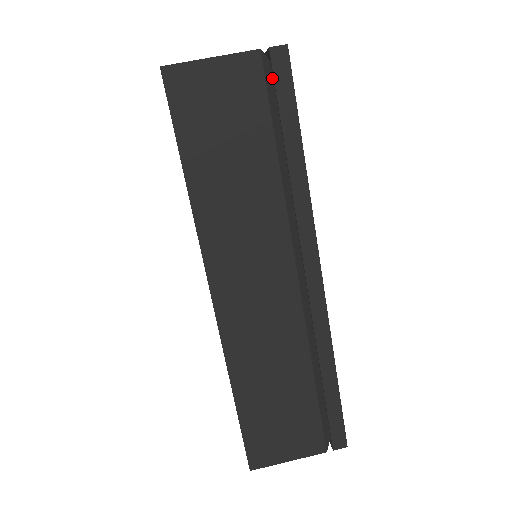
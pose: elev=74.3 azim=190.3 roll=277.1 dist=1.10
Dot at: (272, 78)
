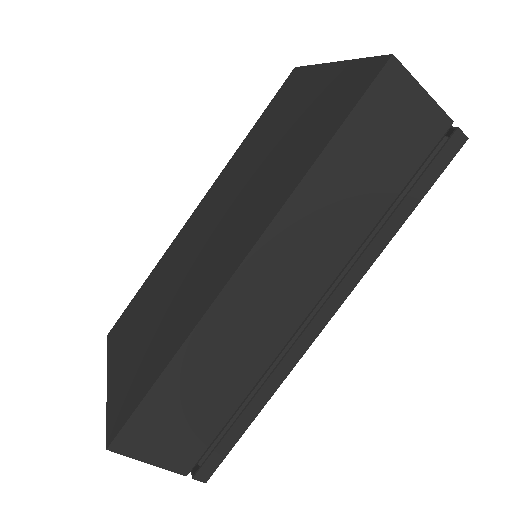
Dot at: (435, 148)
